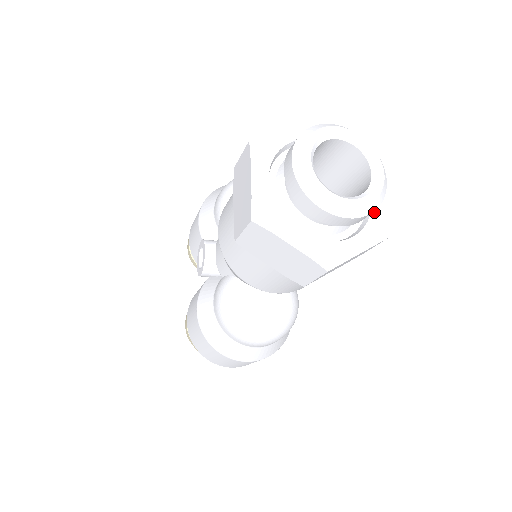
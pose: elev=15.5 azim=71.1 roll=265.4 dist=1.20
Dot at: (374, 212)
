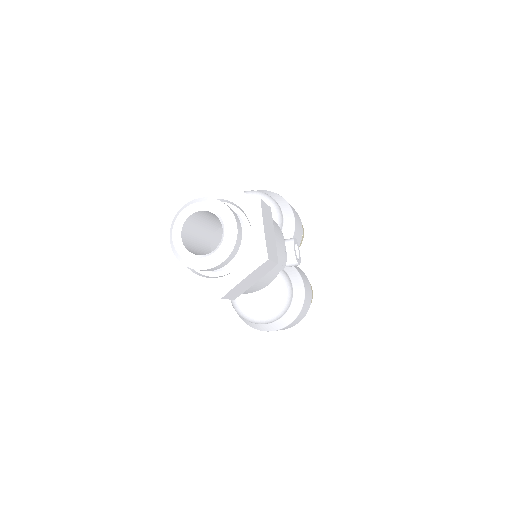
Dot at: (253, 244)
